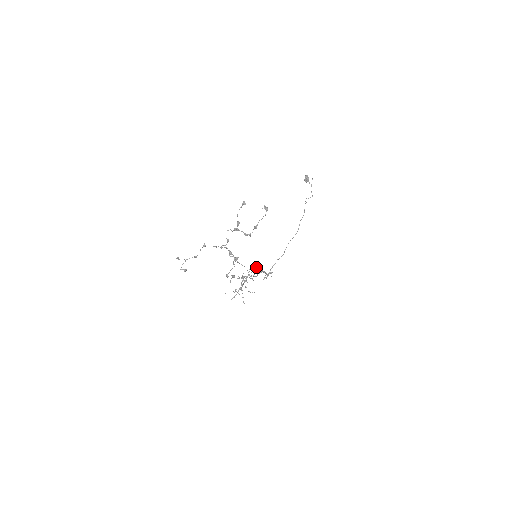
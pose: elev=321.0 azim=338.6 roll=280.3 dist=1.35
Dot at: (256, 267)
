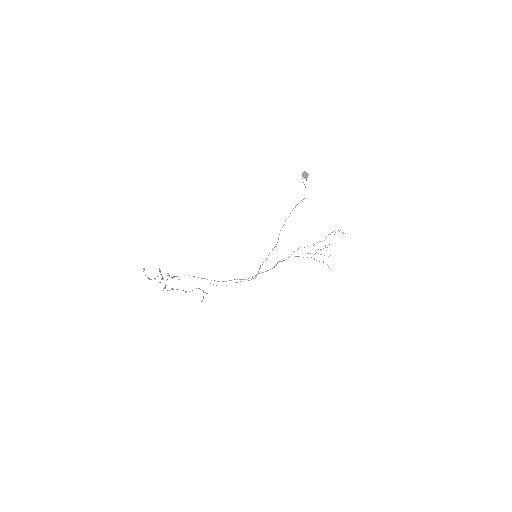
Dot at: (217, 281)
